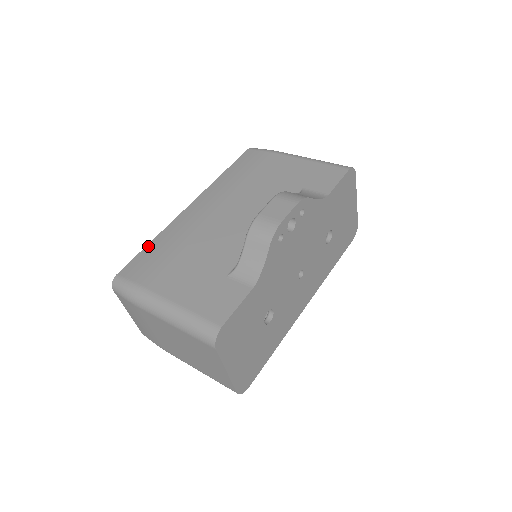
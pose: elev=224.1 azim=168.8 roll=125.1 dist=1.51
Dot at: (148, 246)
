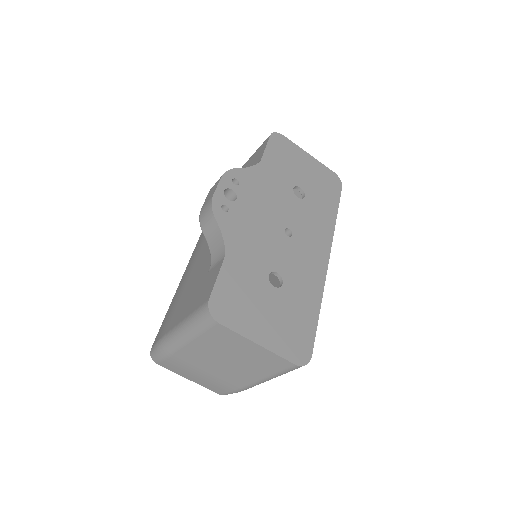
Dot at: (166, 313)
